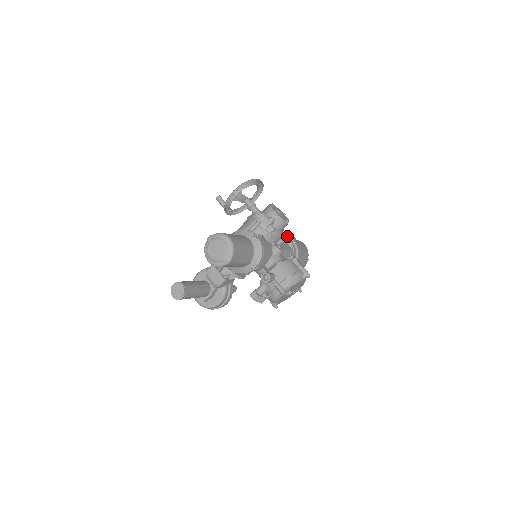
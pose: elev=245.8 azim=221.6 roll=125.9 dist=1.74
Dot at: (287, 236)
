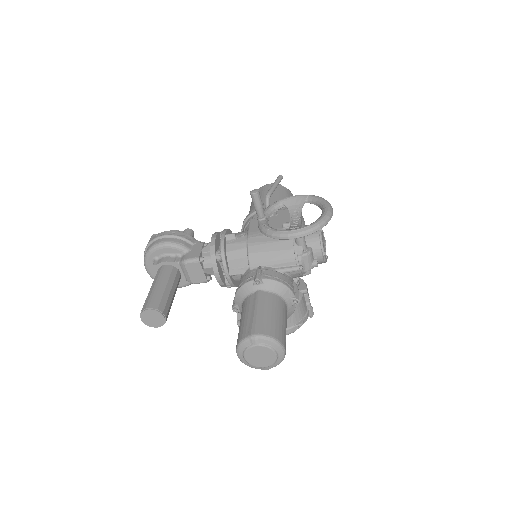
Dot at: occluded
